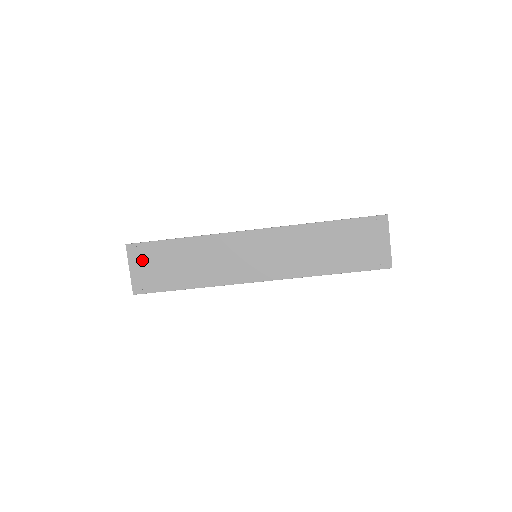
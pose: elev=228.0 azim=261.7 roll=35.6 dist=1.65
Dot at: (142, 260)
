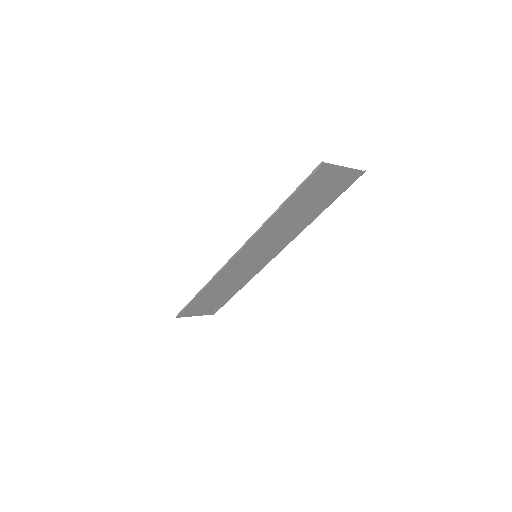
Dot at: (195, 311)
